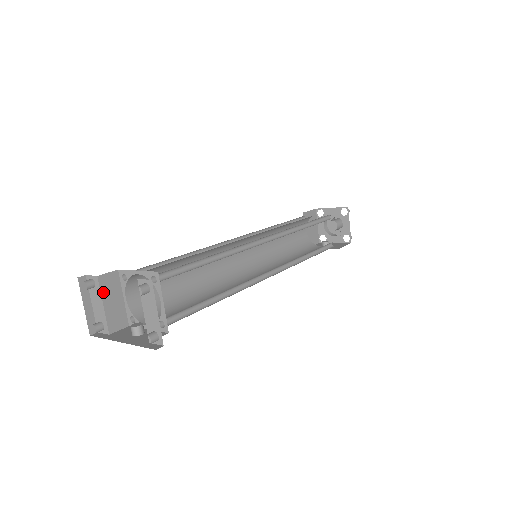
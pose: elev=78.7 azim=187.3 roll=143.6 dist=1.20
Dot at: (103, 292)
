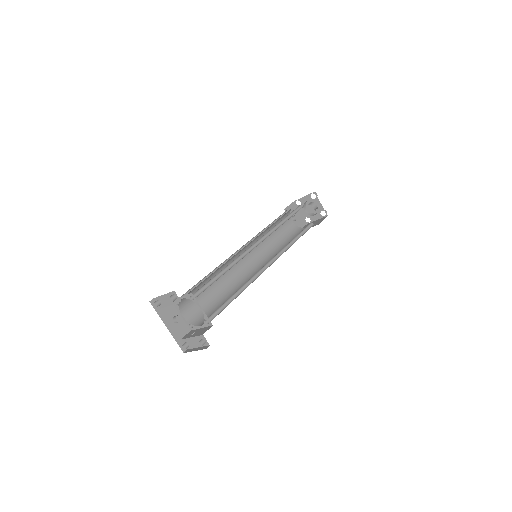
Dot at: (176, 302)
